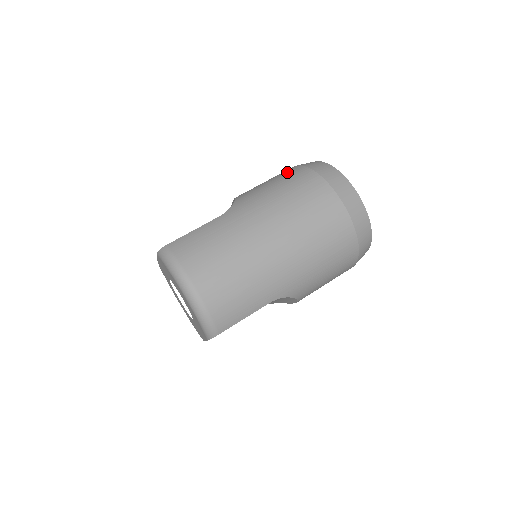
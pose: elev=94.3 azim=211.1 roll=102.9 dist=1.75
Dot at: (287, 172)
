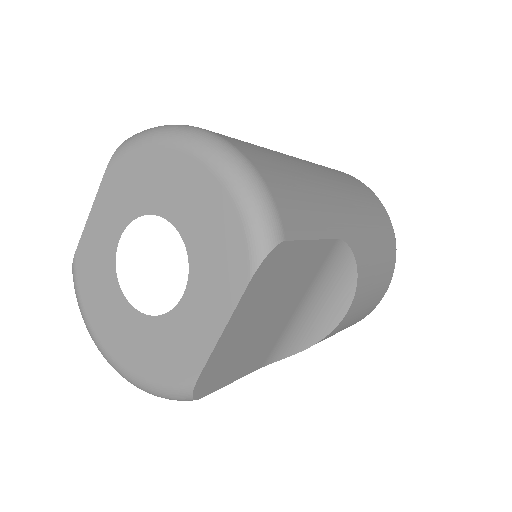
Dot at: occluded
